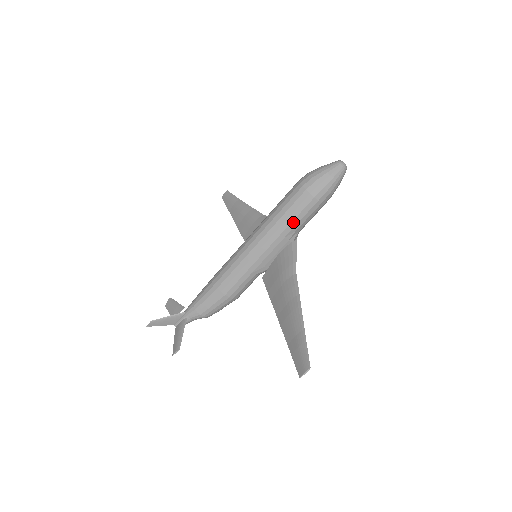
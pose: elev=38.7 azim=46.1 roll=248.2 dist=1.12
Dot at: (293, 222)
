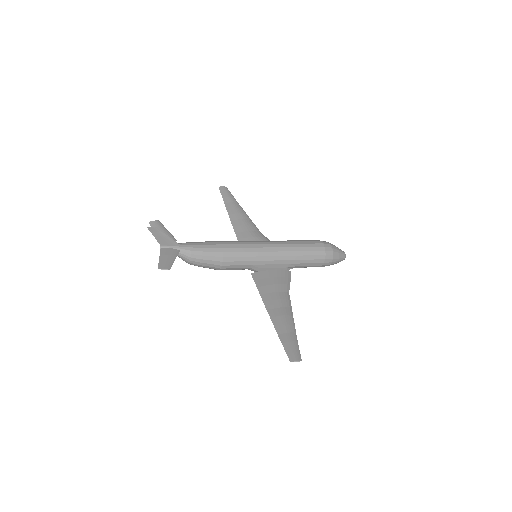
Dot at: (303, 260)
